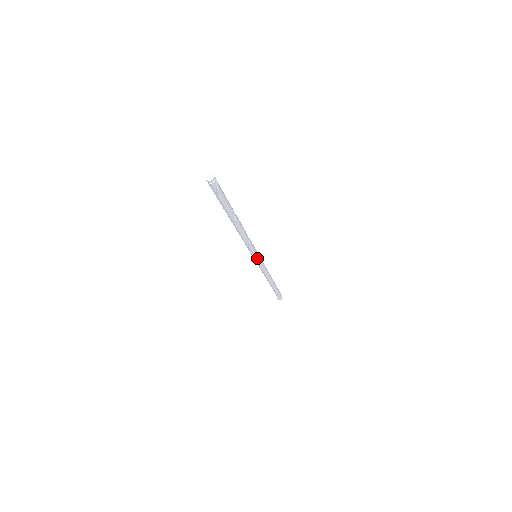
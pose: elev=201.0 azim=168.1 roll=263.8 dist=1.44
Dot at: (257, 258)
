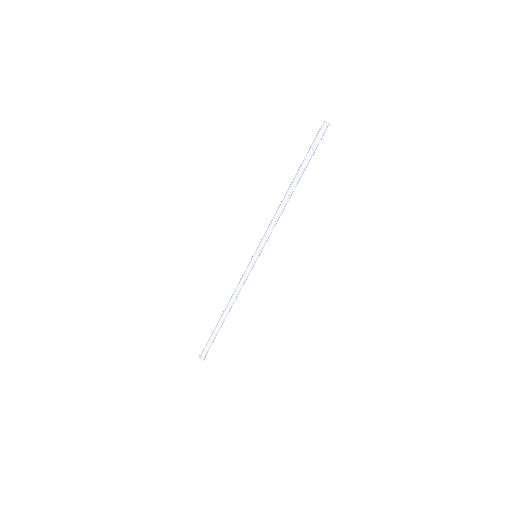
Dot at: occluded
